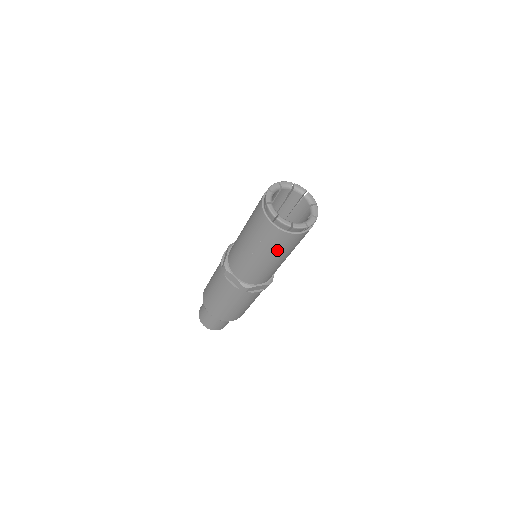
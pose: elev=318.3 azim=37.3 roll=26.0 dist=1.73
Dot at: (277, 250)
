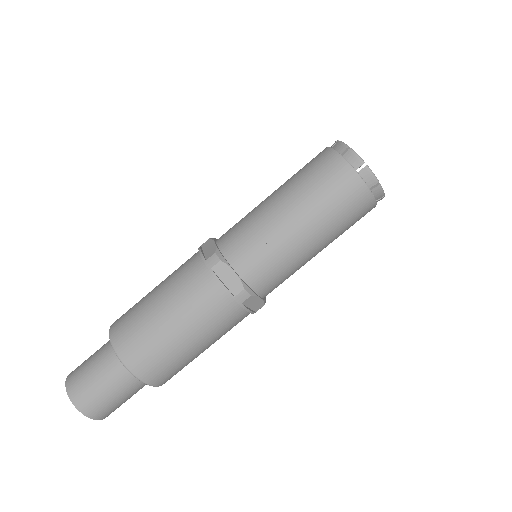
Dot at: (336, 223)
